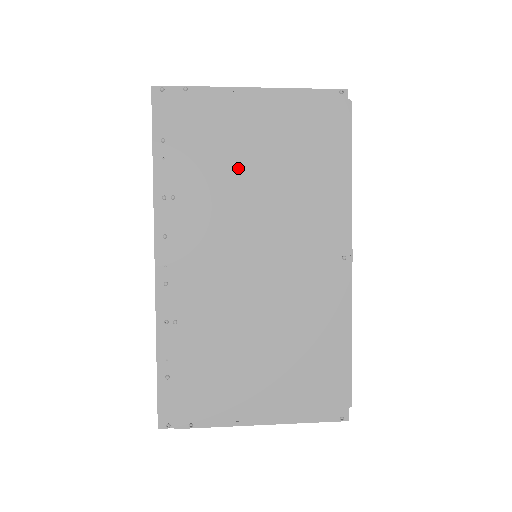
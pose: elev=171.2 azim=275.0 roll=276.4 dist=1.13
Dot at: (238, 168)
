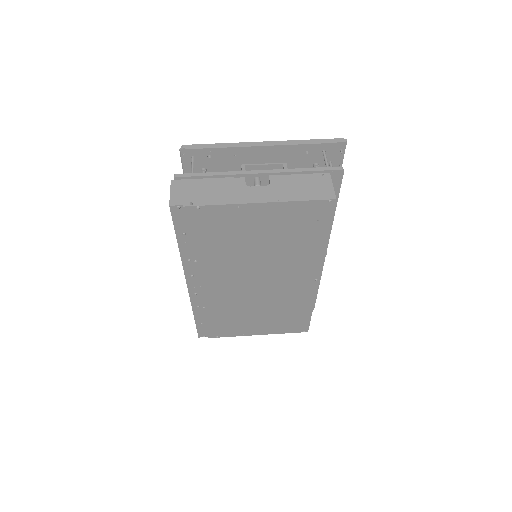
Dot at: (243, 246)
